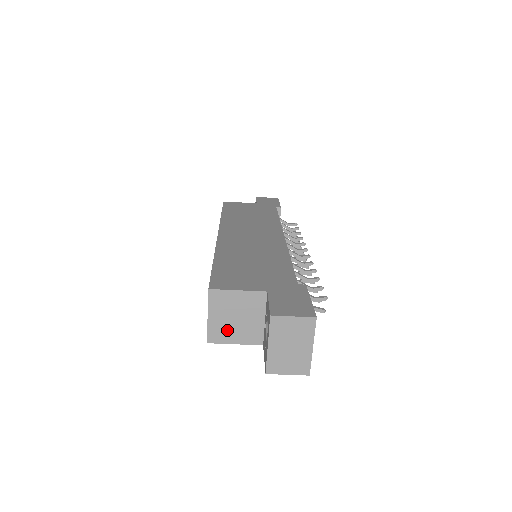
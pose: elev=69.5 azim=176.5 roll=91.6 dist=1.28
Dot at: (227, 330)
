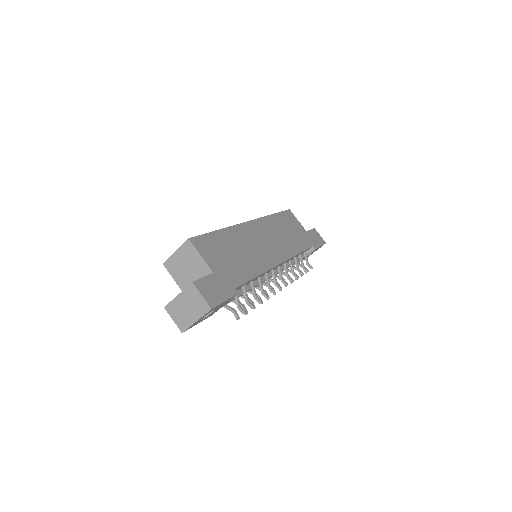
Dot at: (177, 269)
